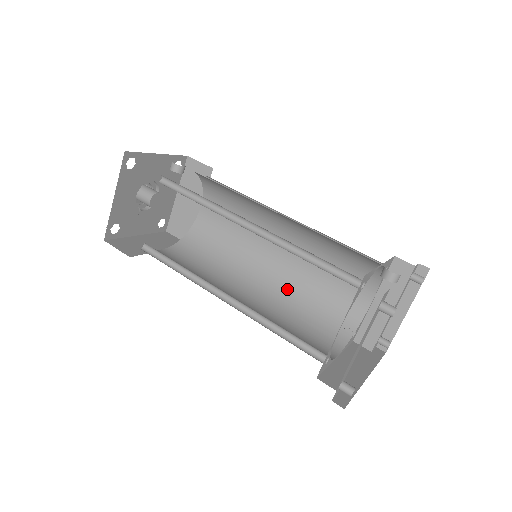
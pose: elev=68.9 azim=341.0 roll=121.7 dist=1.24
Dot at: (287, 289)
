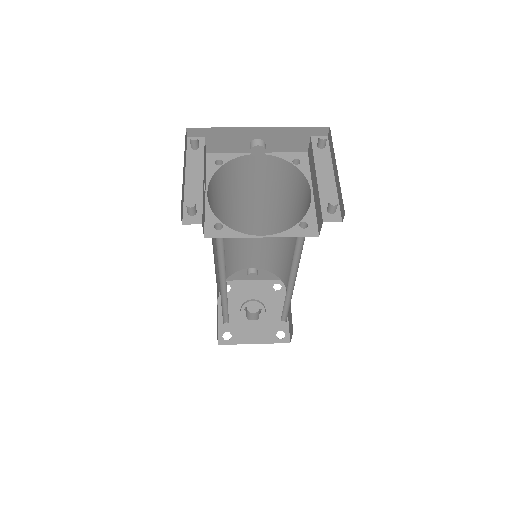
Dot at: (293, 265)
